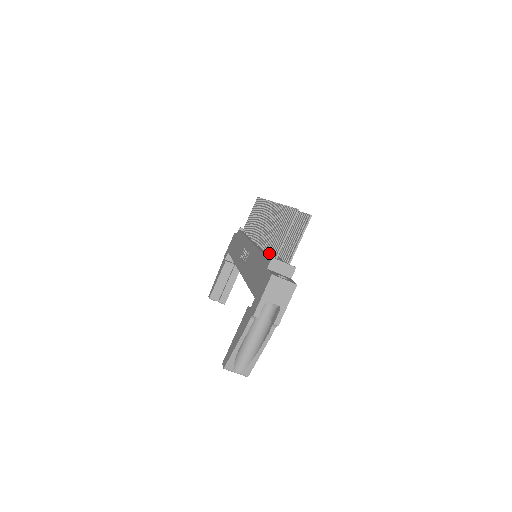
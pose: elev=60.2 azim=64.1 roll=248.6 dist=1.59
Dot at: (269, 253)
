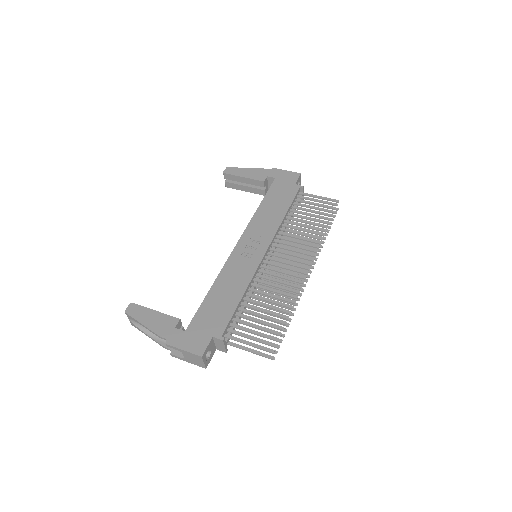
Dot at: (238, 314)
